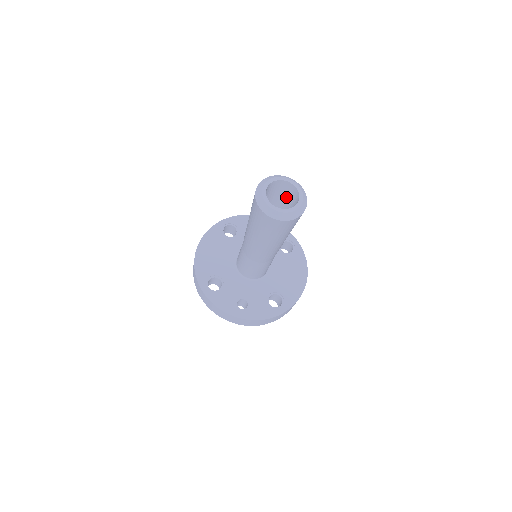
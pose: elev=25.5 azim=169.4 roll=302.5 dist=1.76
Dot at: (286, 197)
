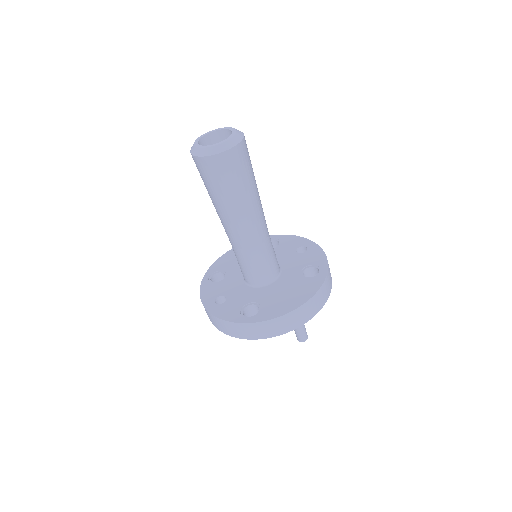
Dot at: occluded
